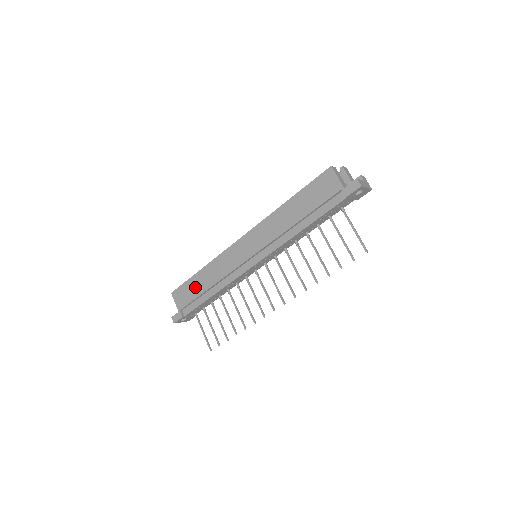
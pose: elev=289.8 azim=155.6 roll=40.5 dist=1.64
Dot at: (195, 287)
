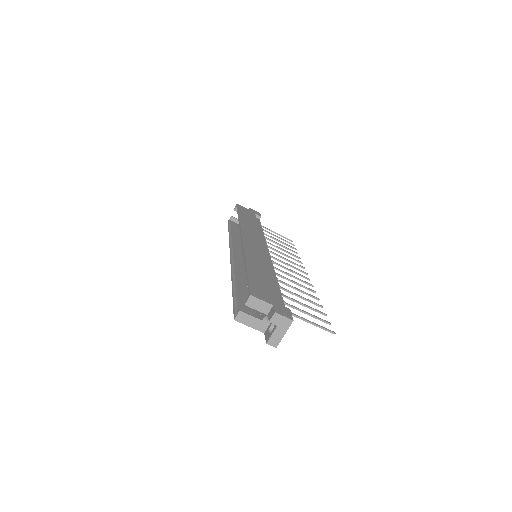
Dot at: occluded
